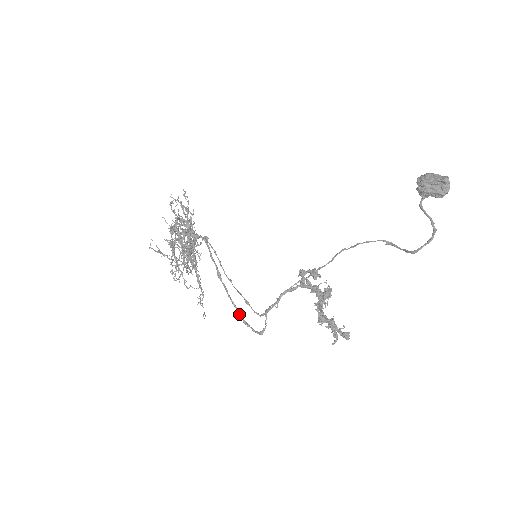
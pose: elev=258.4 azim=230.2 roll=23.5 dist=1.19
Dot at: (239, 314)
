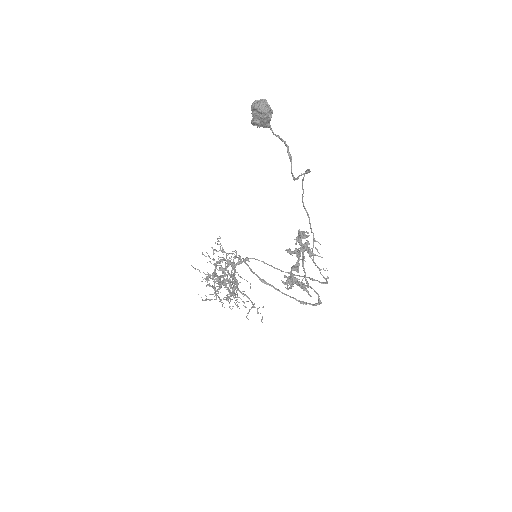
Dot at: (295, 299)
